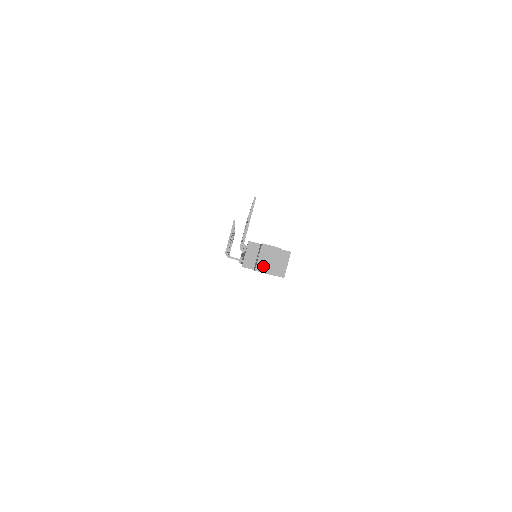
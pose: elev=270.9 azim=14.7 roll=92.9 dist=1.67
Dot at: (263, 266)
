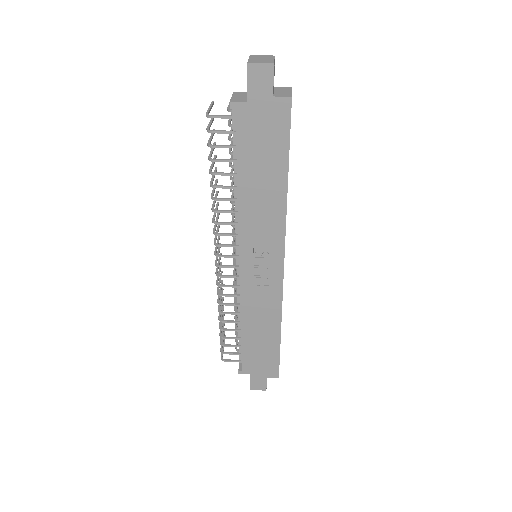
Dot at: (257, 61)
